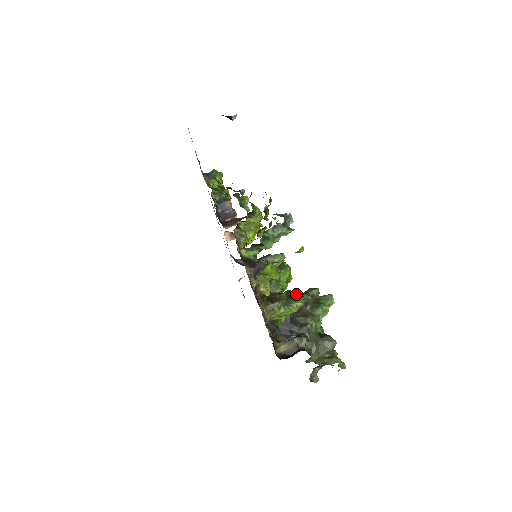
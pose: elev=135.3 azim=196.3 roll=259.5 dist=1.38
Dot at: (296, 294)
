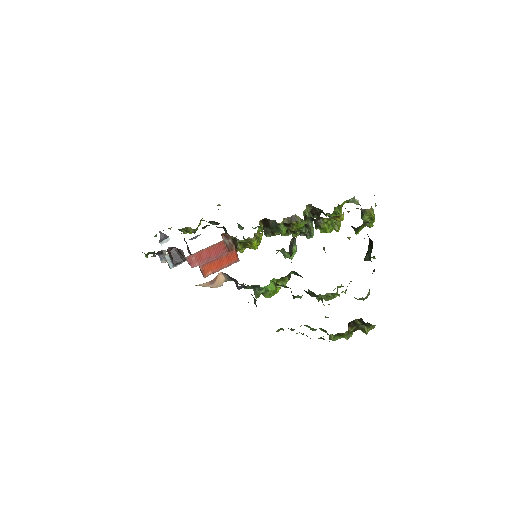
Dot at: occluded
